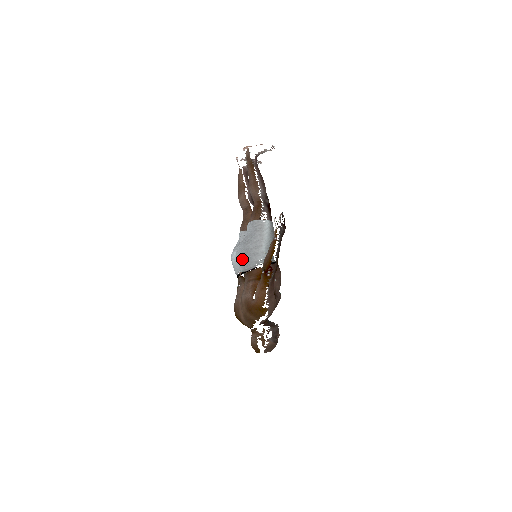
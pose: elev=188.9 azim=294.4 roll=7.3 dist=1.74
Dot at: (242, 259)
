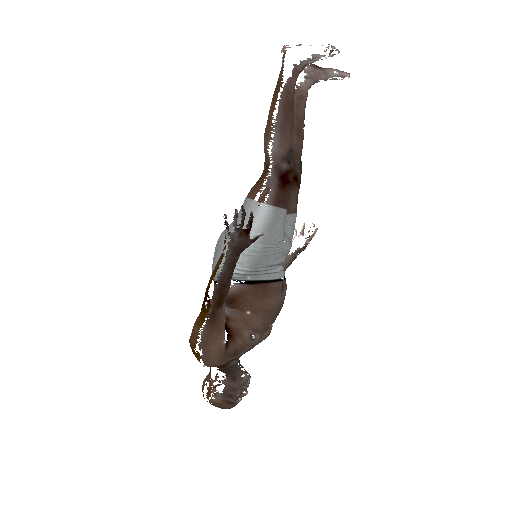
Dot at: (213, 258)
